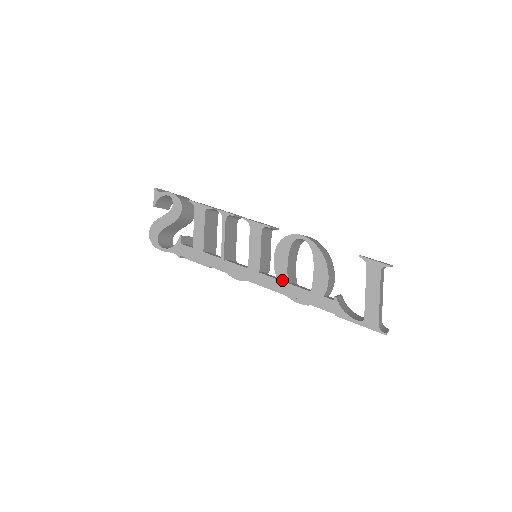
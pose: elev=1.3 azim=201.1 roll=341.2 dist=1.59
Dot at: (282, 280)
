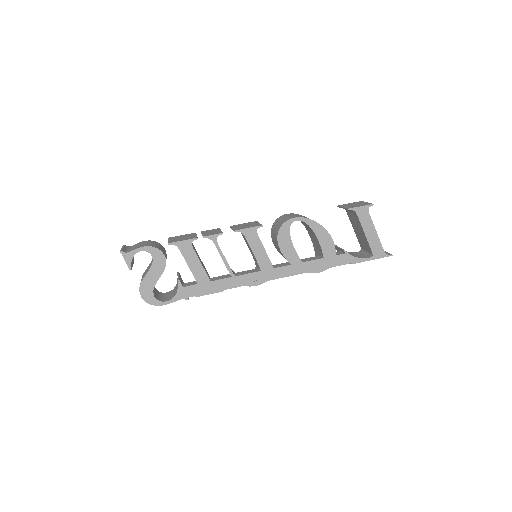
Dot at: (296, 263)
